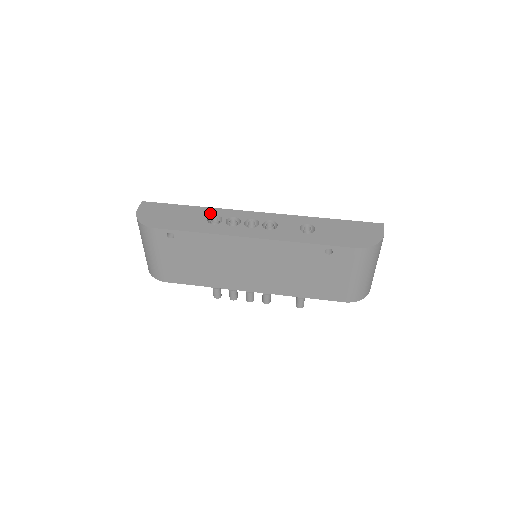
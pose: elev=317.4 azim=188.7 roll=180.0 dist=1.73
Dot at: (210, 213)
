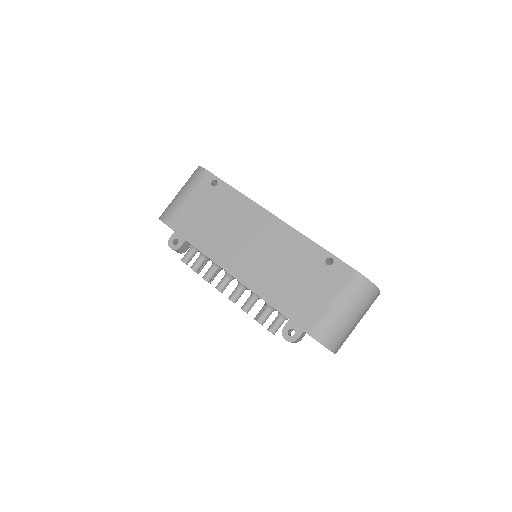
Dot at: occluded
